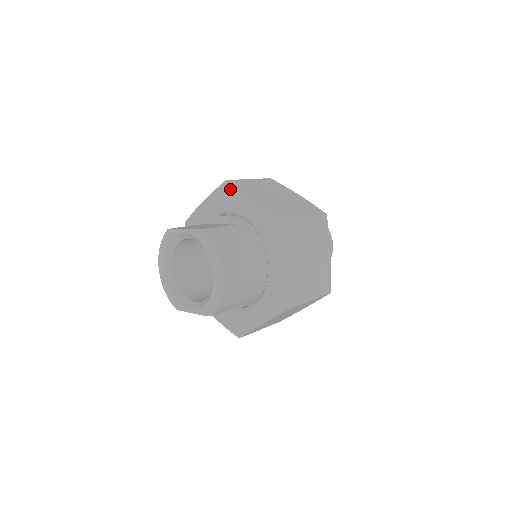
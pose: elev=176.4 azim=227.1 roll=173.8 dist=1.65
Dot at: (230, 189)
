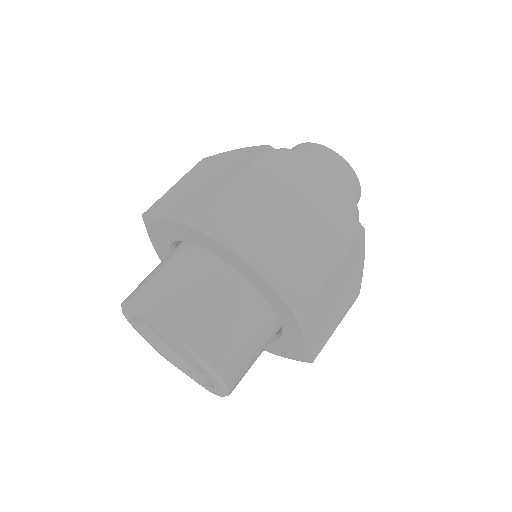
Dot at: (210, 233)
